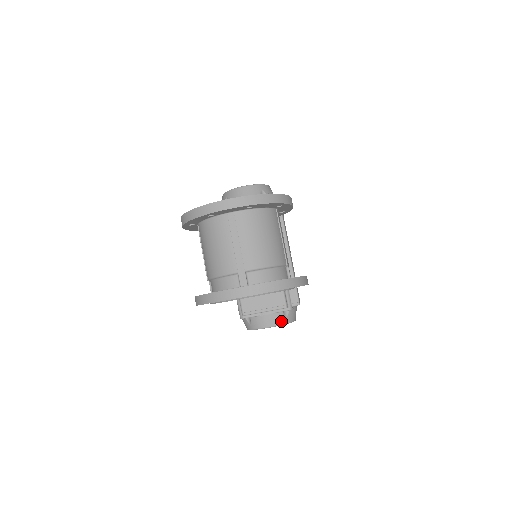
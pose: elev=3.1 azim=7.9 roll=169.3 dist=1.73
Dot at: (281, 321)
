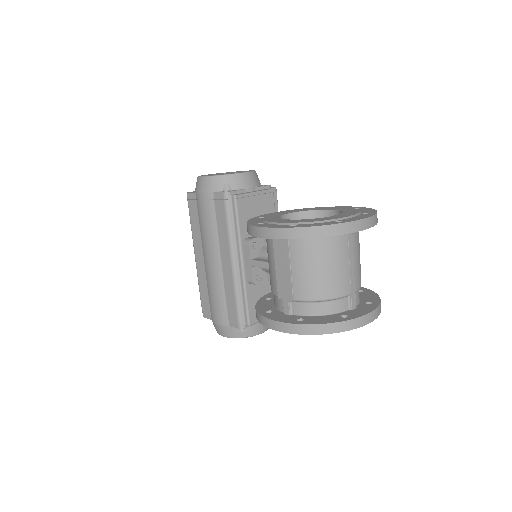
Dot at: occluded
